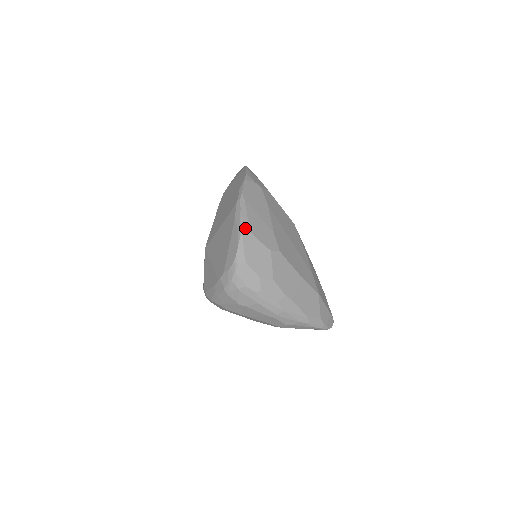
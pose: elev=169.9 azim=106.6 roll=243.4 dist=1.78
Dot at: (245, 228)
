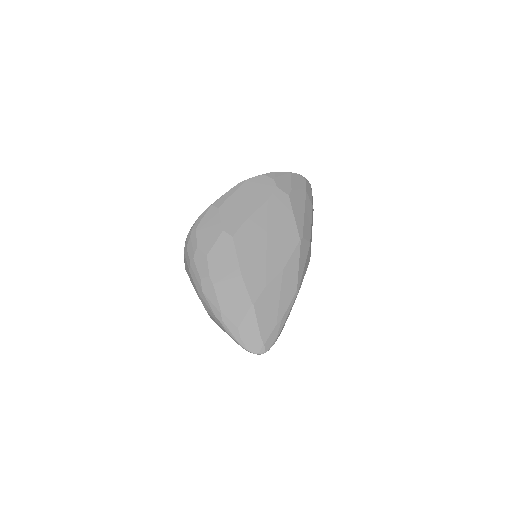
Dot at: (218, 203)
